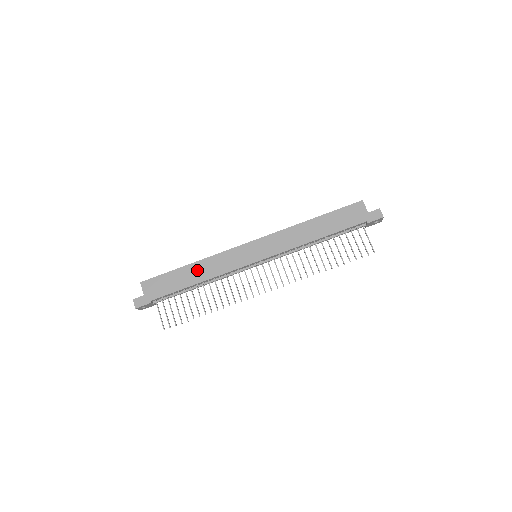
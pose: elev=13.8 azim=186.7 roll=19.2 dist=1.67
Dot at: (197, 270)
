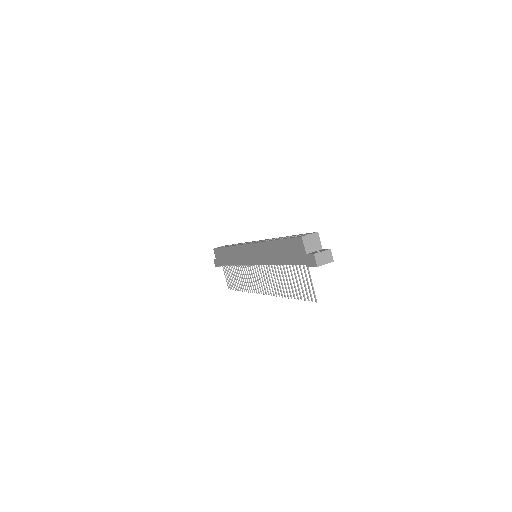
Dot at: (230, 254)
